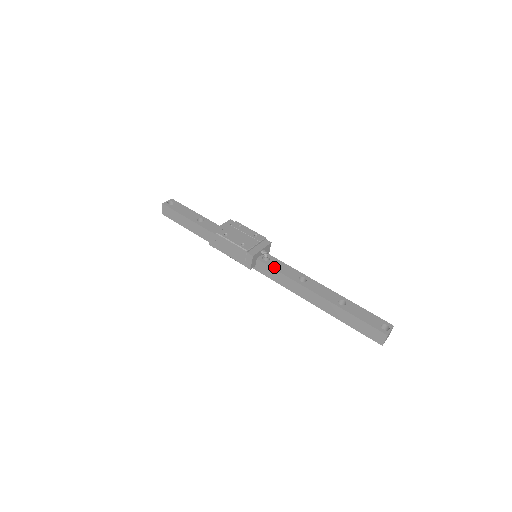
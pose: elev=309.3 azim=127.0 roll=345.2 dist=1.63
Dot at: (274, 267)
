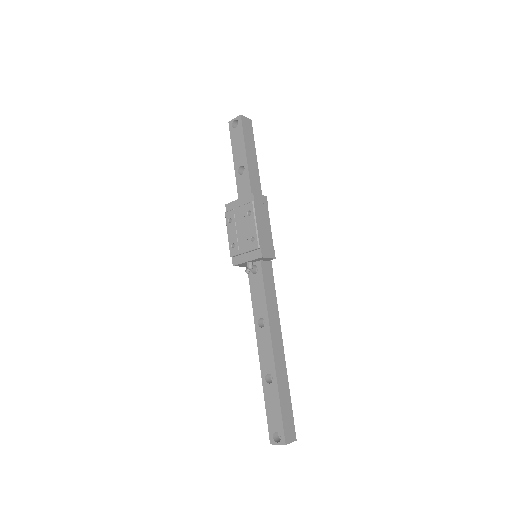
Dot at: (251, 287)
